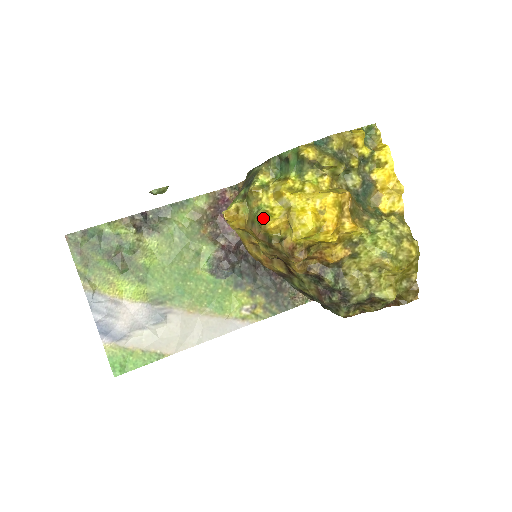
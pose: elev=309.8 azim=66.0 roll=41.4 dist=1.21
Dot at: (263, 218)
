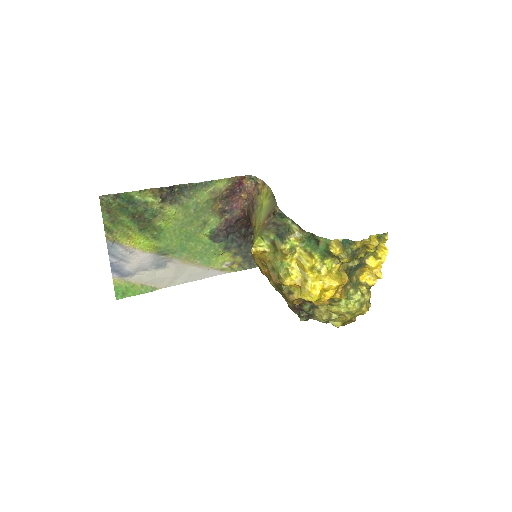
Dot at: (284, 276)
